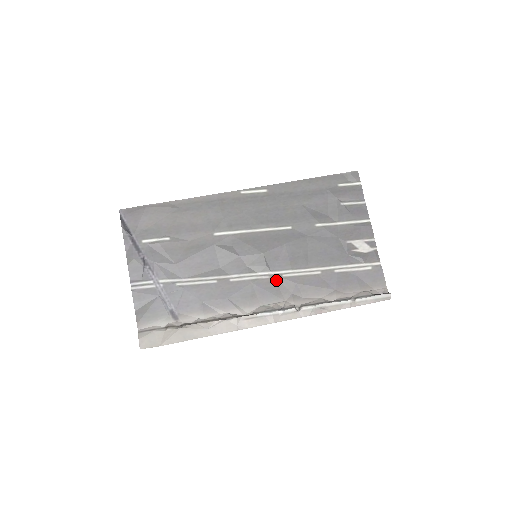
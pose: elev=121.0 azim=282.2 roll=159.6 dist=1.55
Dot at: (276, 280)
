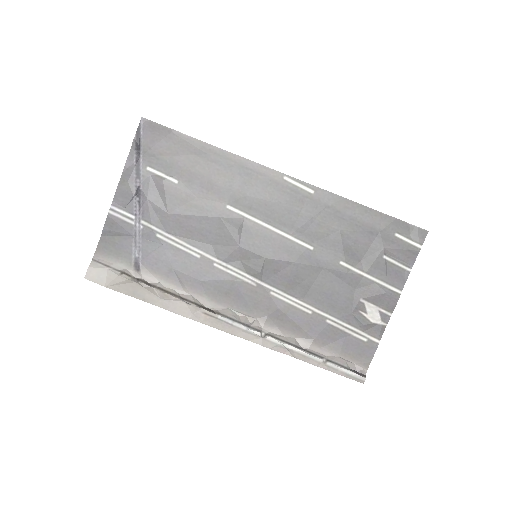
Dot at: (261, 292)
